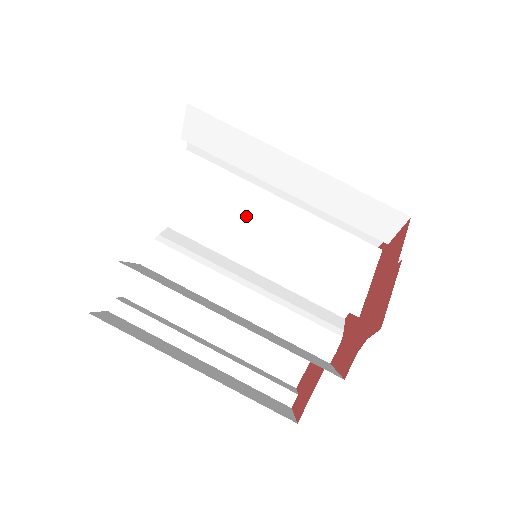
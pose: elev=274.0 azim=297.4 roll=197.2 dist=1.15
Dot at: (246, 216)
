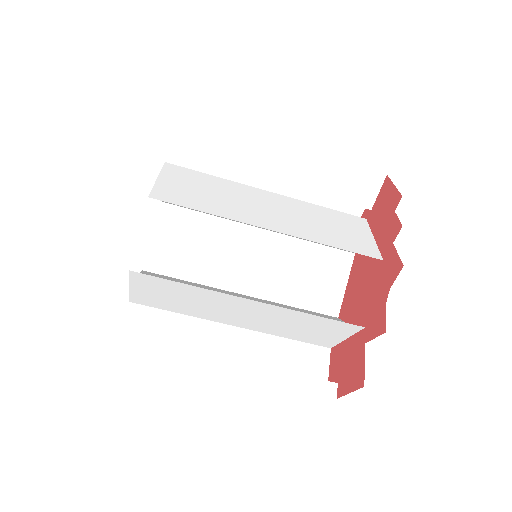
Dot at: (250, 203)
